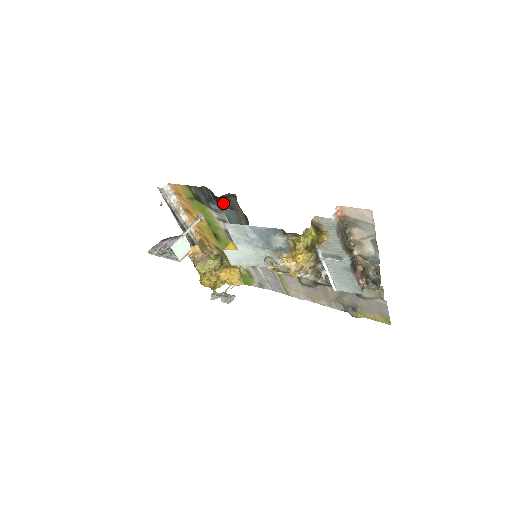
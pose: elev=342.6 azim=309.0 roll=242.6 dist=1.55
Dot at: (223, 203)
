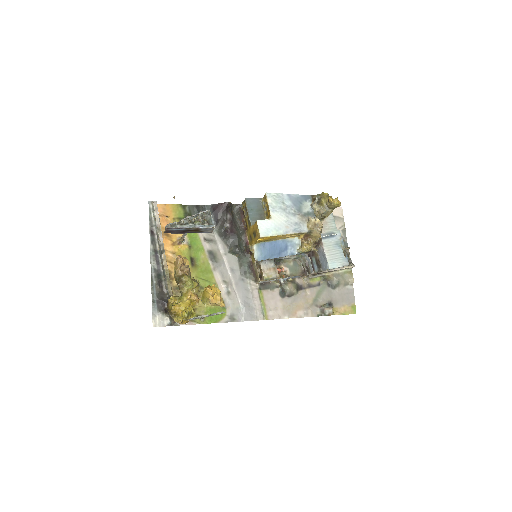
Dot at: (226, 213)
